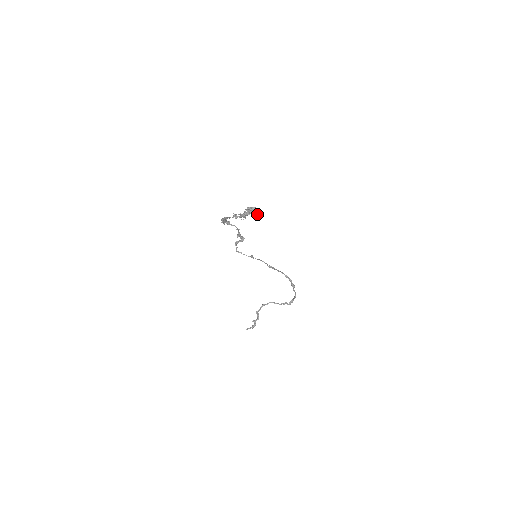
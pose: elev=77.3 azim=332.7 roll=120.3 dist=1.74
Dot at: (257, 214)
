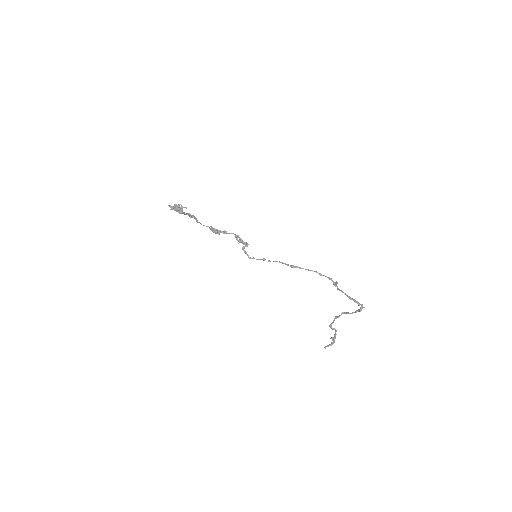
Dot at: (178, 209)
